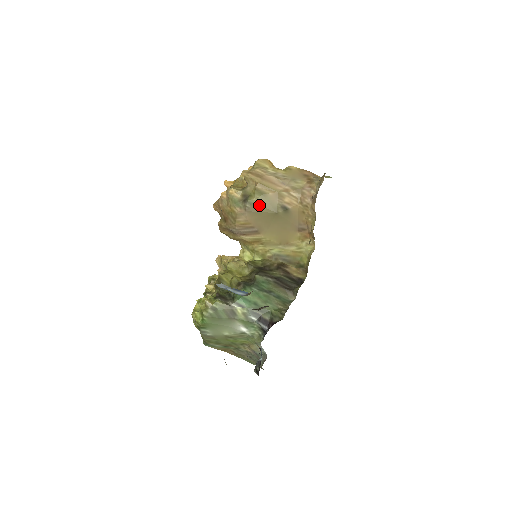
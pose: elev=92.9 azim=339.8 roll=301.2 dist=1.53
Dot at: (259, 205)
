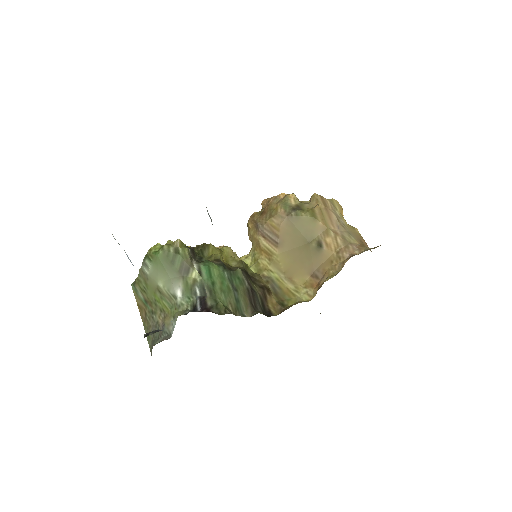
Dot at: (302, 222)
